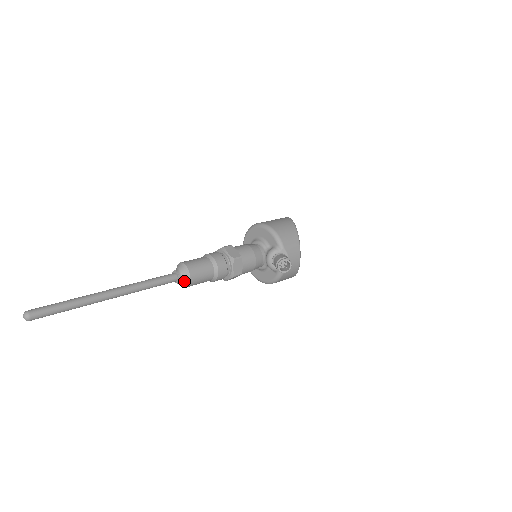
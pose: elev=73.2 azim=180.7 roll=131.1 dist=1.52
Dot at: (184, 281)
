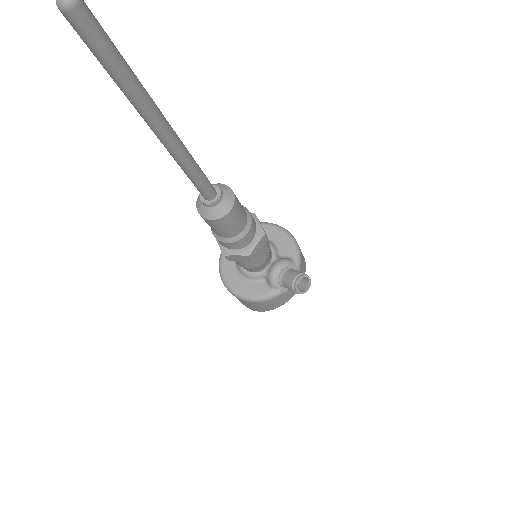
Dot at: (219, 208)
